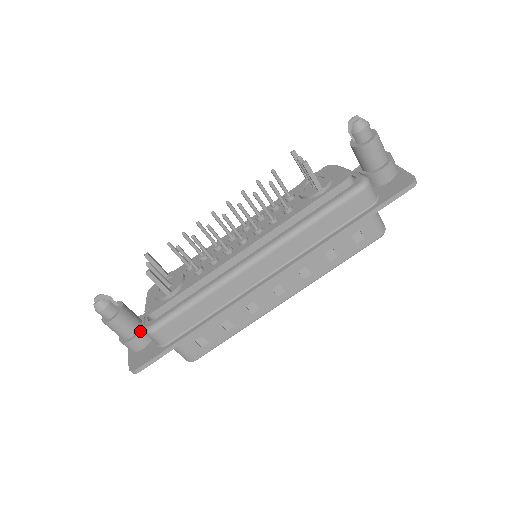
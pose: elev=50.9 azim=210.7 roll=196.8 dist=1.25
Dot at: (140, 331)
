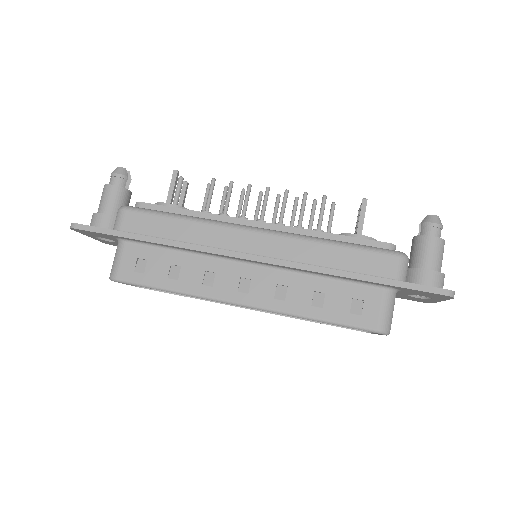
Dot at: (115, 216)
